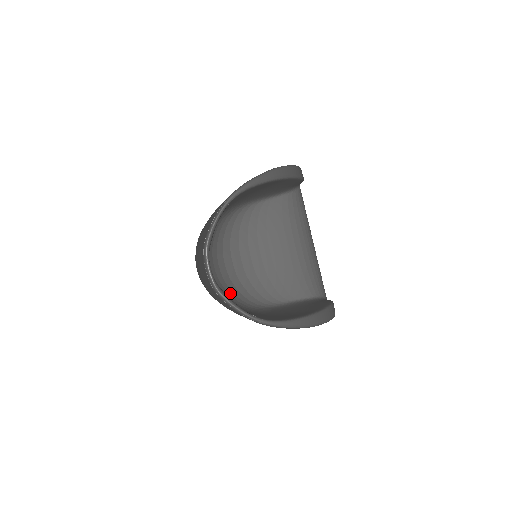
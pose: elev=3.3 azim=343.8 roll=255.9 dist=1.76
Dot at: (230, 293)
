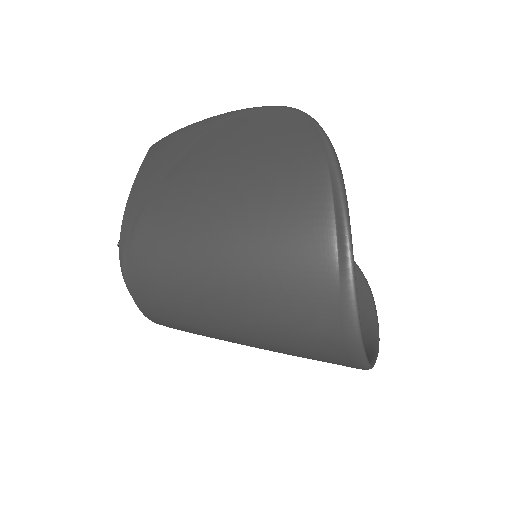
Dot at: occluded
